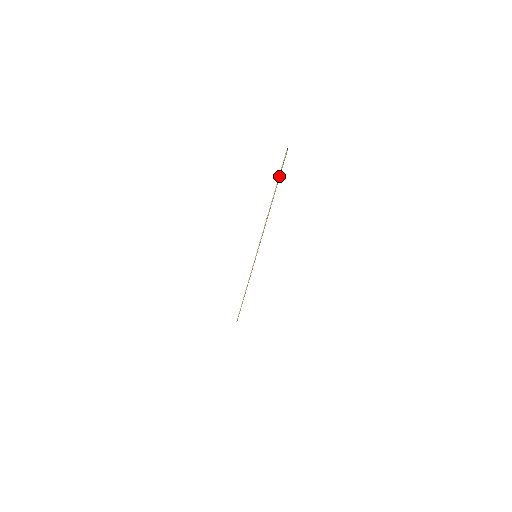
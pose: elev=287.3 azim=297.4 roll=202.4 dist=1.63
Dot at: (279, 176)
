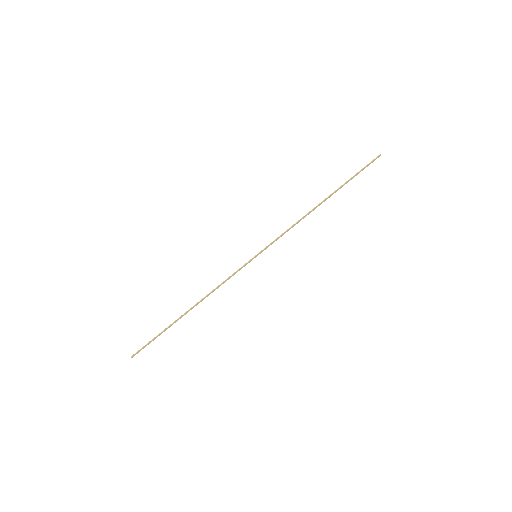
Dot at: (355, 175)
